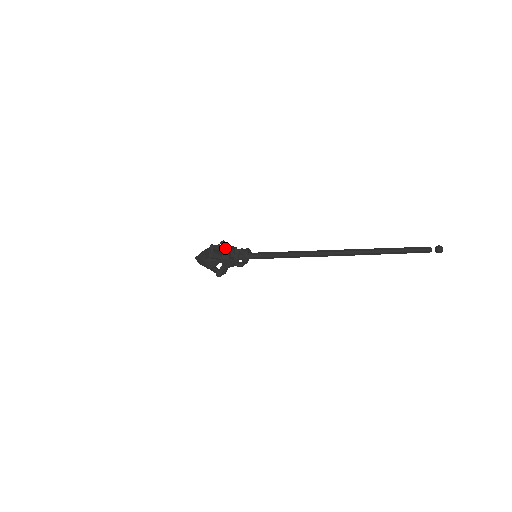
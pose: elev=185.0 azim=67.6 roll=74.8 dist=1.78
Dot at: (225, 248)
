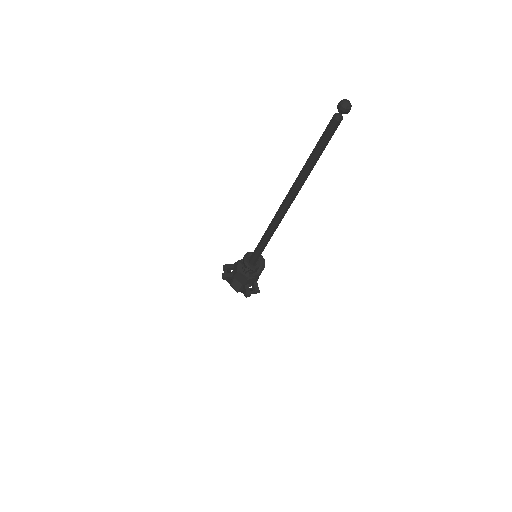
Dot at: (235, 263)
